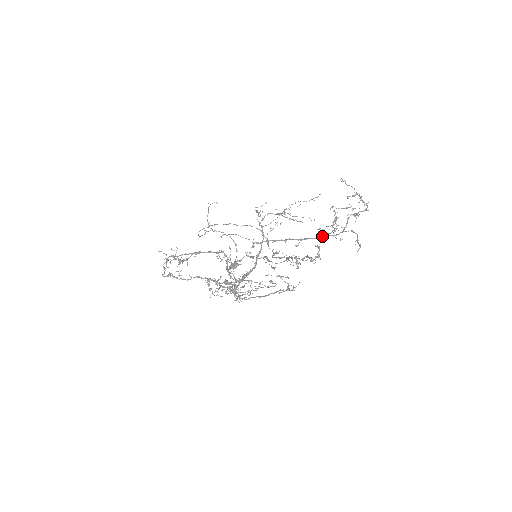
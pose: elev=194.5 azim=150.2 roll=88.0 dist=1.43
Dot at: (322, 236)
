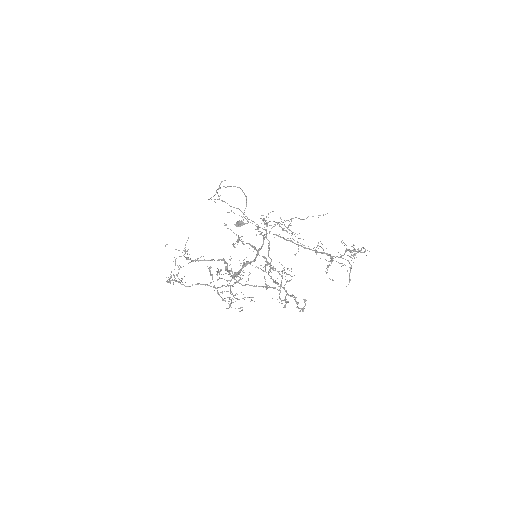
Dot at: (320, 252)
